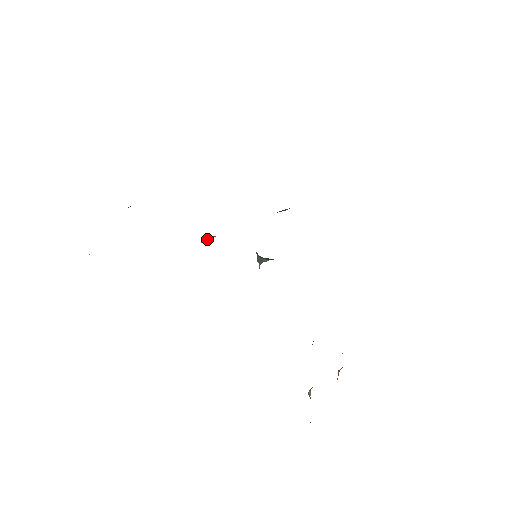
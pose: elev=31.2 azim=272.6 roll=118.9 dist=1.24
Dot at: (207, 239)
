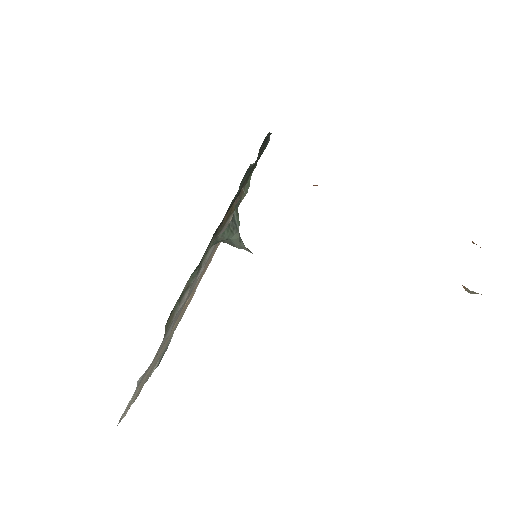
Dot at: (186, 288)
